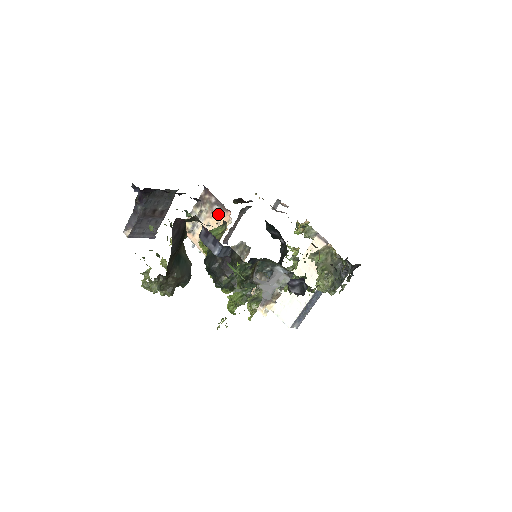
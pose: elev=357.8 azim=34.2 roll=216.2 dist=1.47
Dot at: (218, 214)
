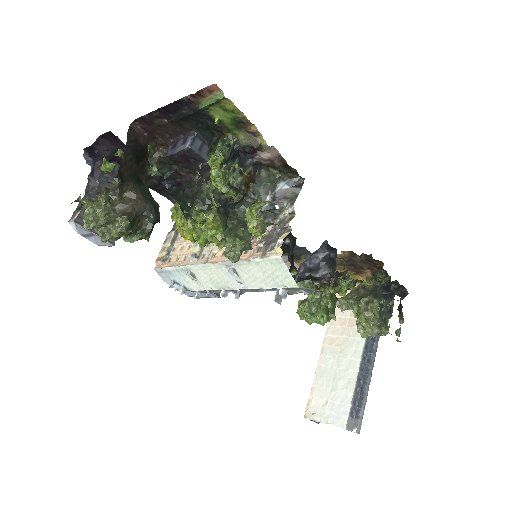
Dot at: occluded
